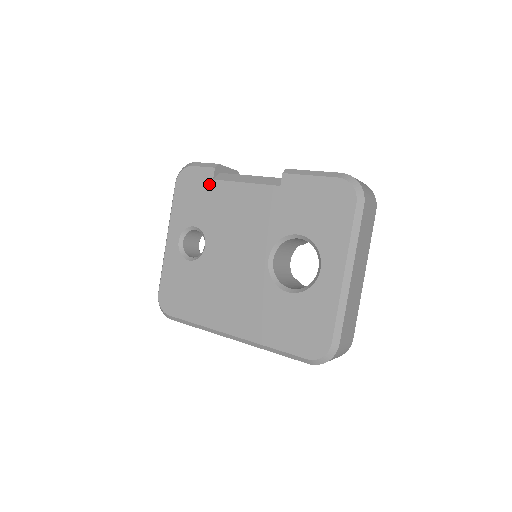
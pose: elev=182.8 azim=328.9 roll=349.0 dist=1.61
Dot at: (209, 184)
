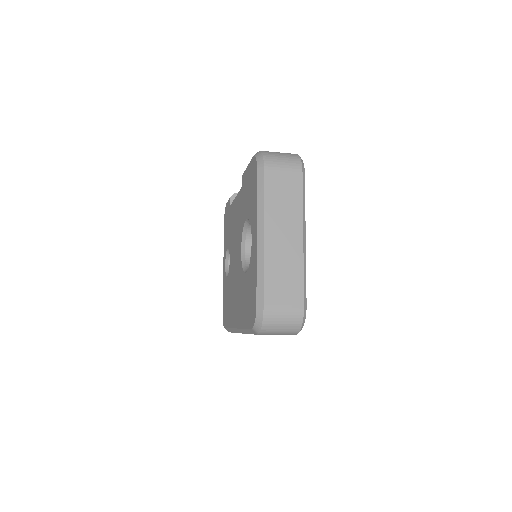
Dot at: (229, 211)
